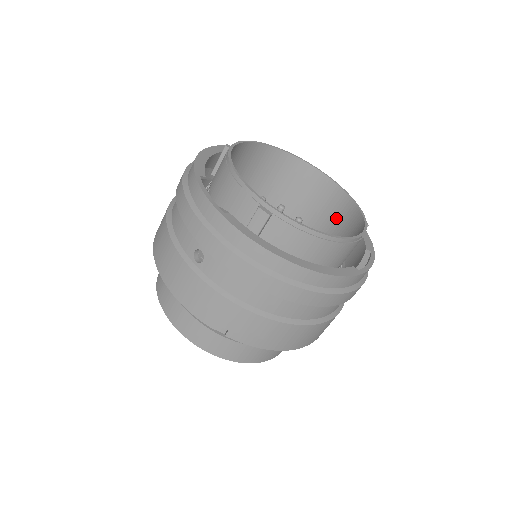
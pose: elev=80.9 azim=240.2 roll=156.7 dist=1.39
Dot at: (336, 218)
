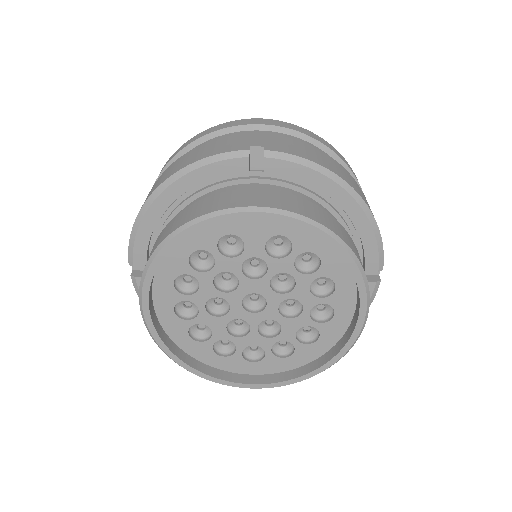
Dot at: occluded
